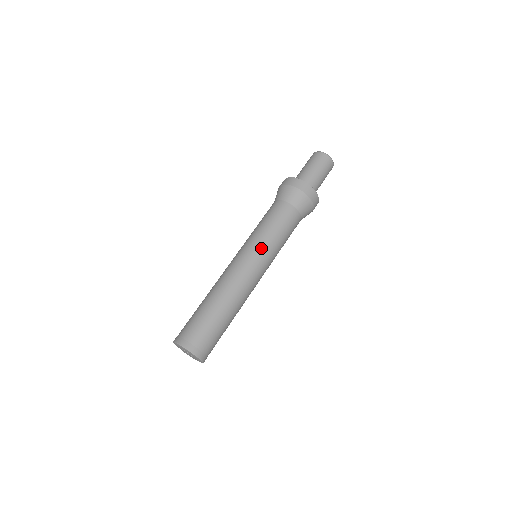
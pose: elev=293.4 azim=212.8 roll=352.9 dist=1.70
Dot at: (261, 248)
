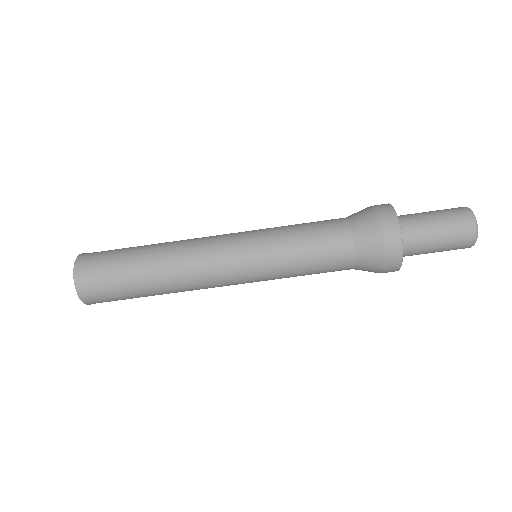
Dot at: (265, 280)
